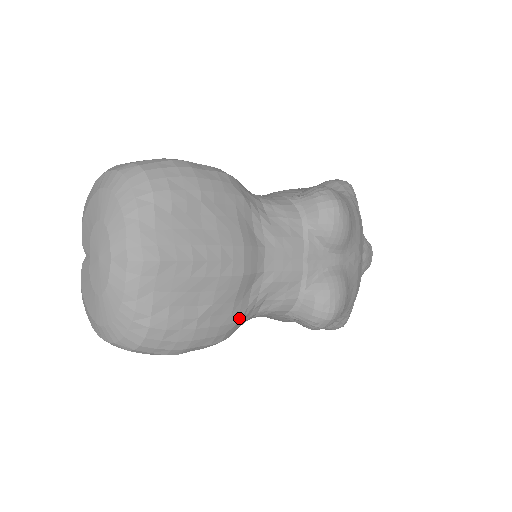
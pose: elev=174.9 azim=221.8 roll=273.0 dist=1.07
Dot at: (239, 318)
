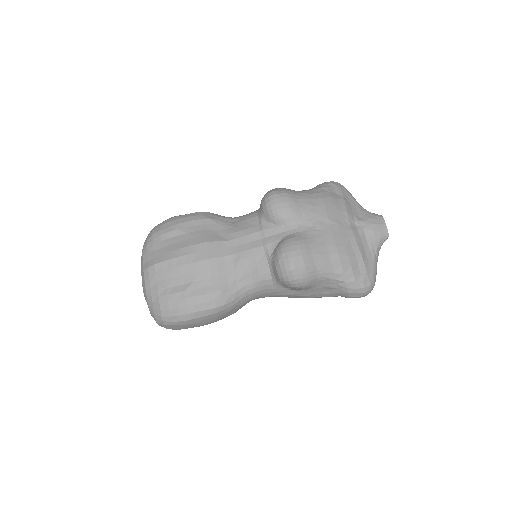
Dot at: (221, 288)
